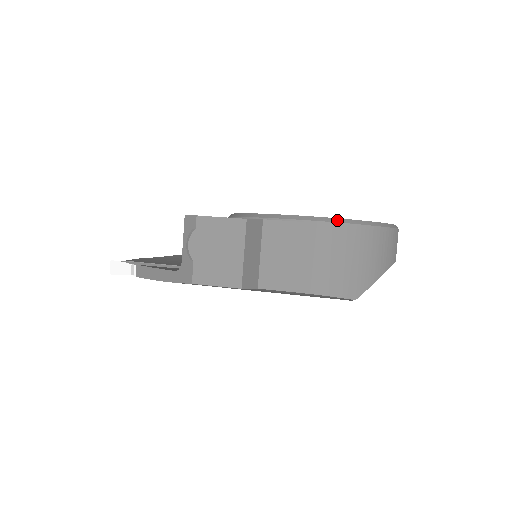
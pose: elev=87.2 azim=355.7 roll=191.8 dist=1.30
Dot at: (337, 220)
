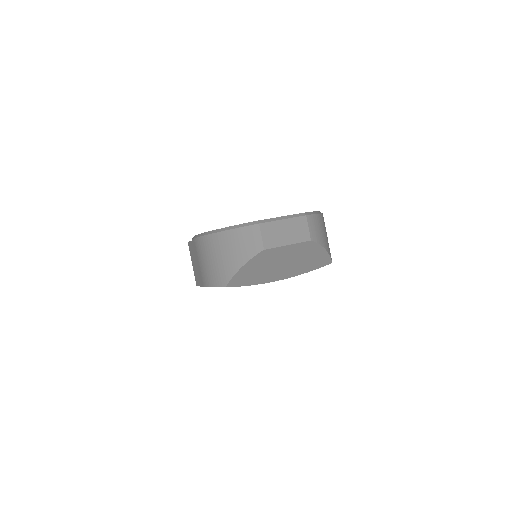
Dot at: (203, 234)
